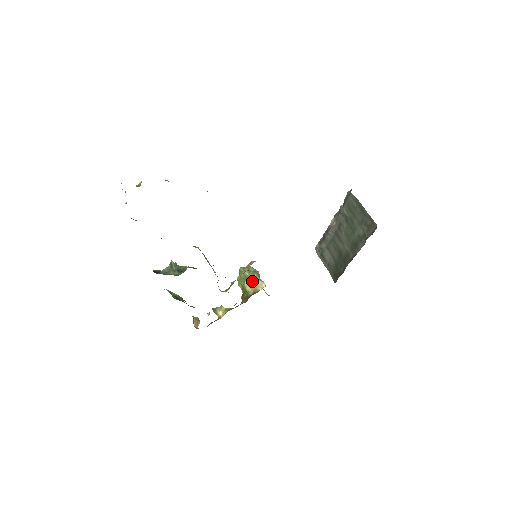
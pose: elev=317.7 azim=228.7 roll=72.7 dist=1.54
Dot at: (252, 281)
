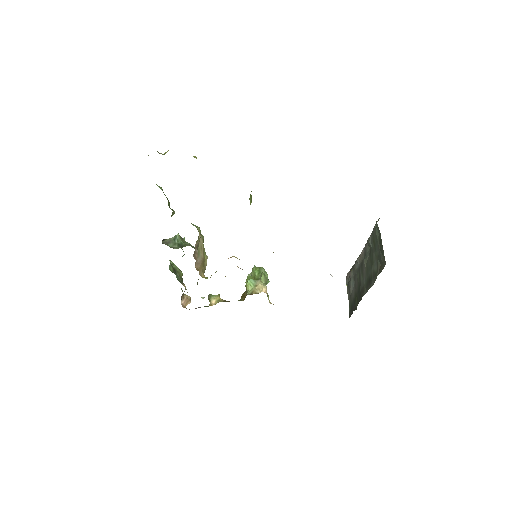
Dot at: (256, 282)
